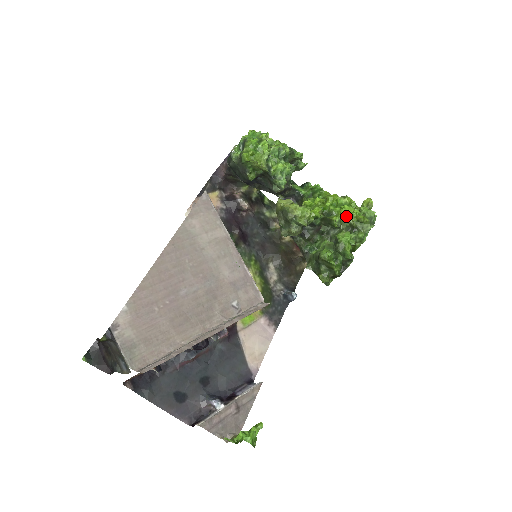
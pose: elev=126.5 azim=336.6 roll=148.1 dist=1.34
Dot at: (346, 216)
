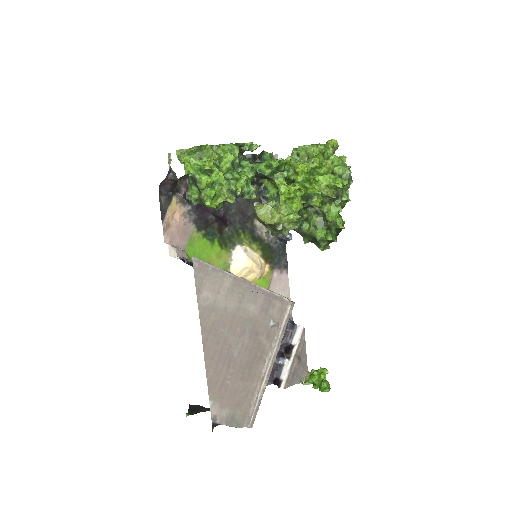
Dot at: (326, 193)
